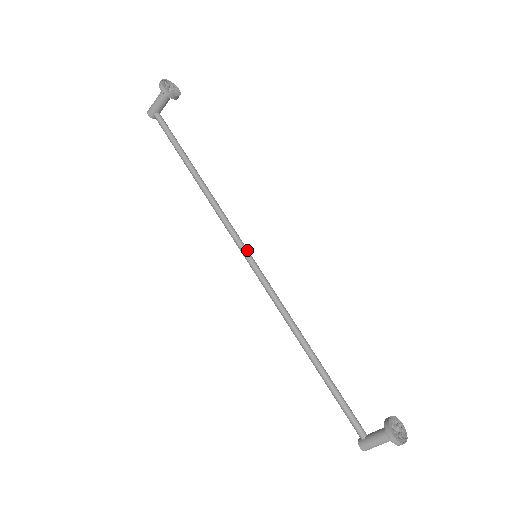
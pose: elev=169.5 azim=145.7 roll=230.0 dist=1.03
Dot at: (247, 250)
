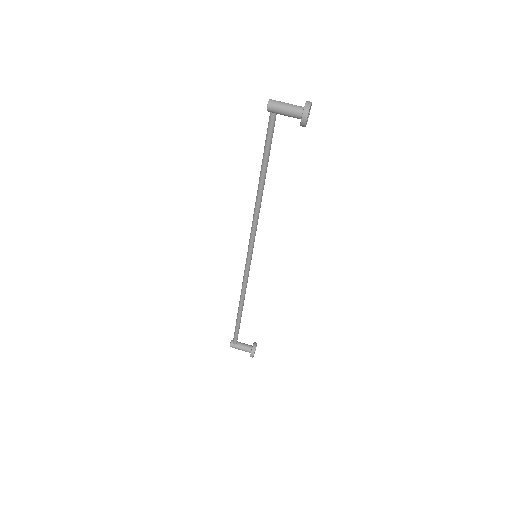
Dot at: occluded
